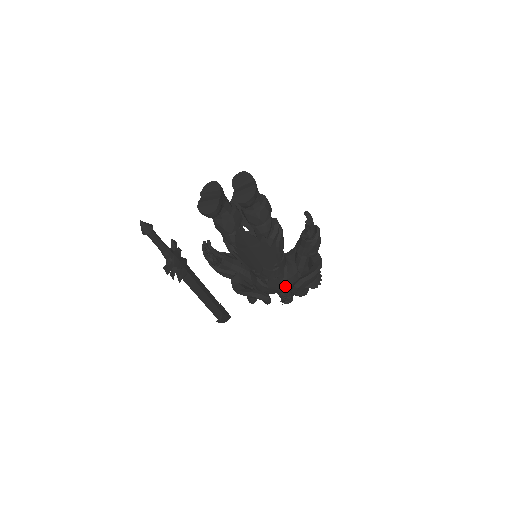
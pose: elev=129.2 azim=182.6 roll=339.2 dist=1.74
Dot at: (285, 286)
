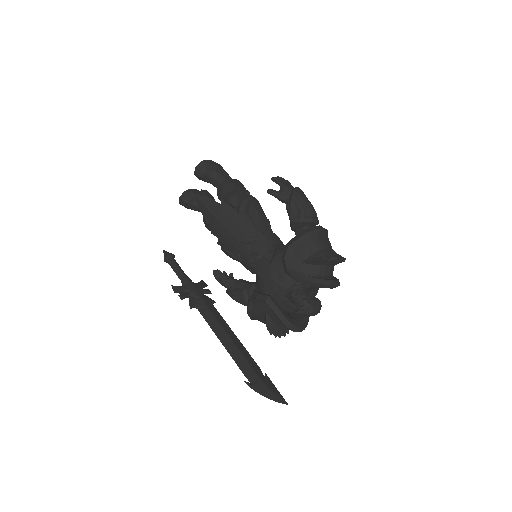
Dot at: (277, 268)
